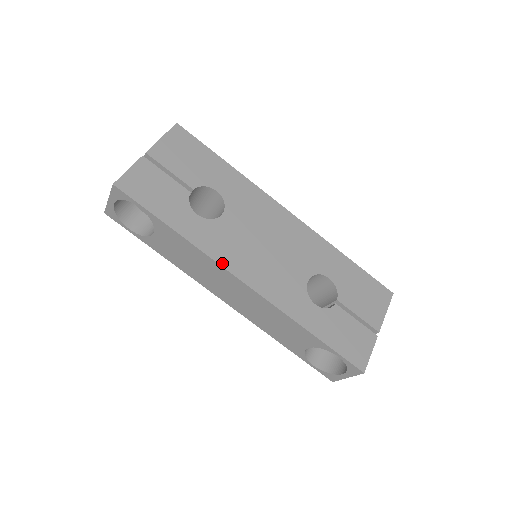
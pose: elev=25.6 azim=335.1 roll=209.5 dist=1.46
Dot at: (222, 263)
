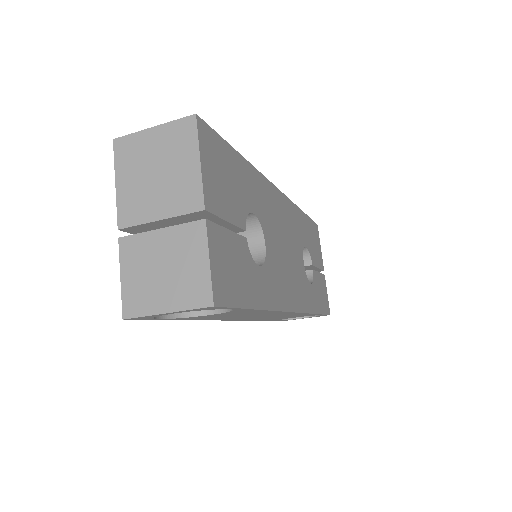
Dot at: (284, 308)
